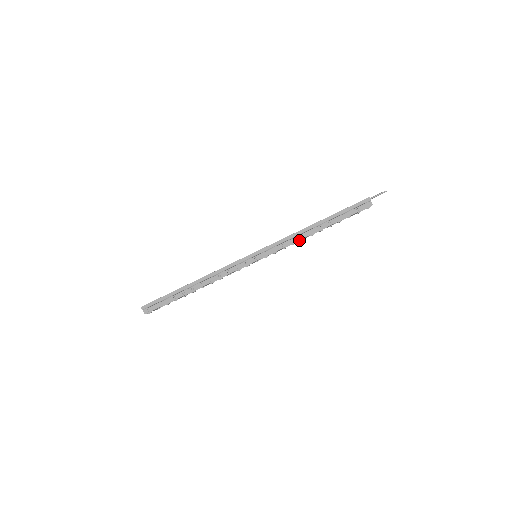
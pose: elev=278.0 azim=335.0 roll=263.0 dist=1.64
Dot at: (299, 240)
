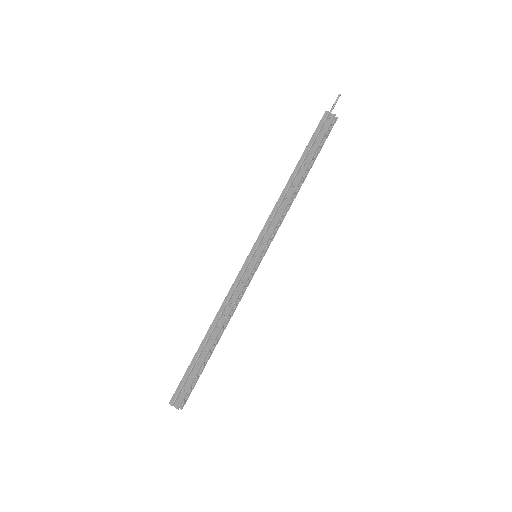
Dot at: (289, 206)
